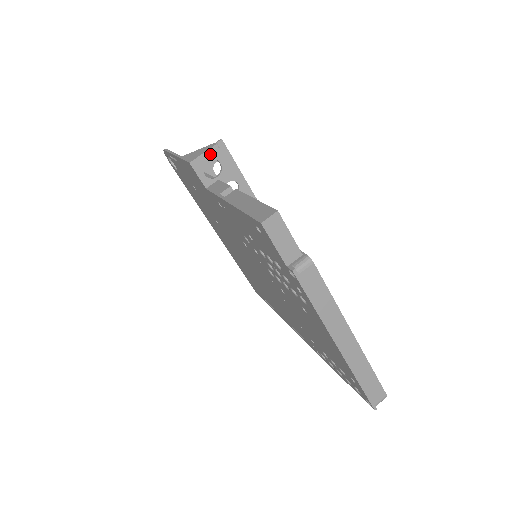
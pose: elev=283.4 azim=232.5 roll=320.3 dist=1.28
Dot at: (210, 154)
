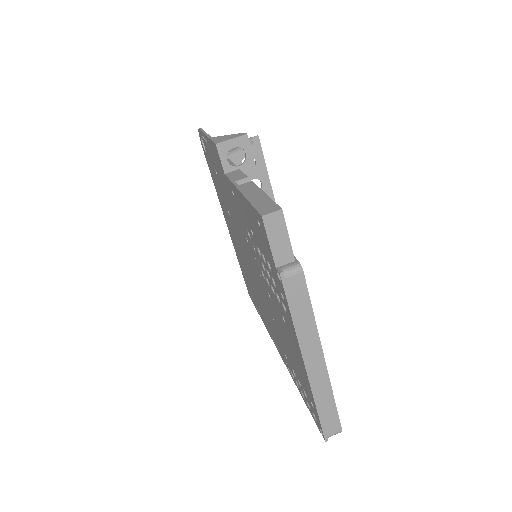
Dot at: (238, 141)
